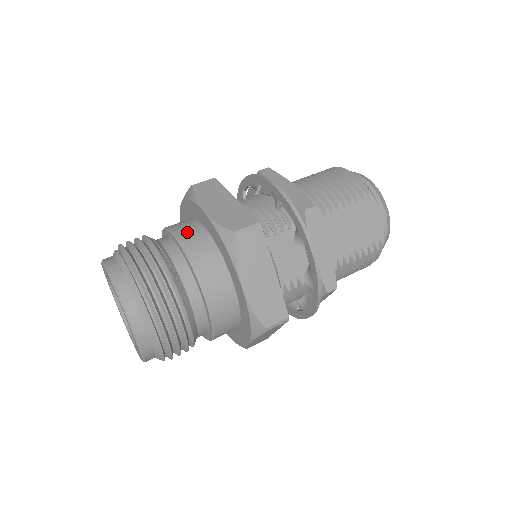
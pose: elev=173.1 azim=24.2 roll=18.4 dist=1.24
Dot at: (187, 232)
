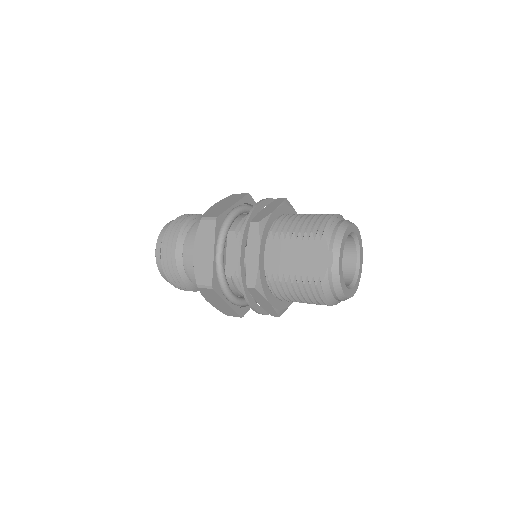
Dot at: occluded
